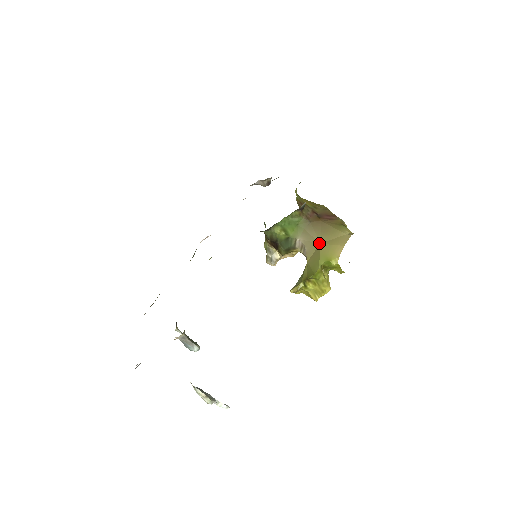
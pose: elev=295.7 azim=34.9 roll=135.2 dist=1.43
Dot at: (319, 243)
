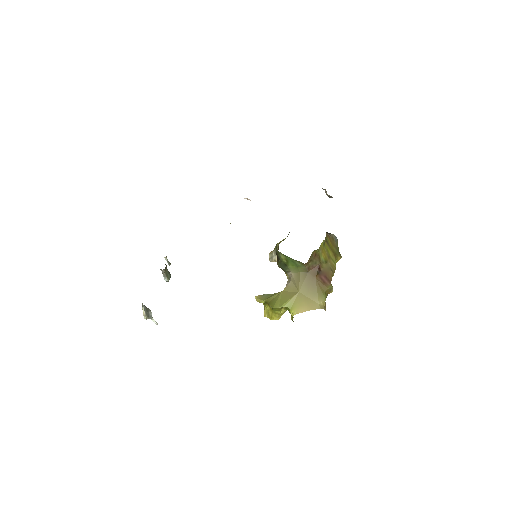
Dot at: (299, 291)
